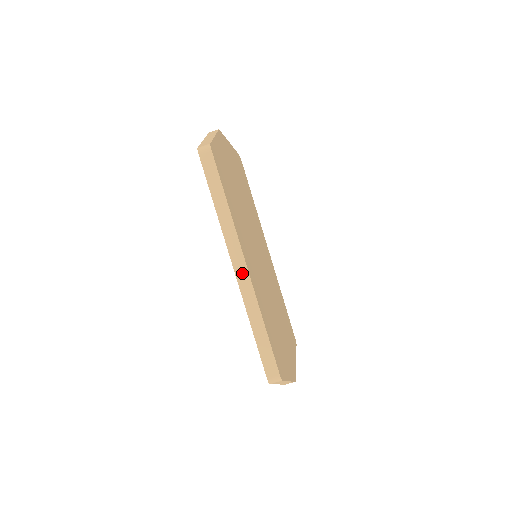
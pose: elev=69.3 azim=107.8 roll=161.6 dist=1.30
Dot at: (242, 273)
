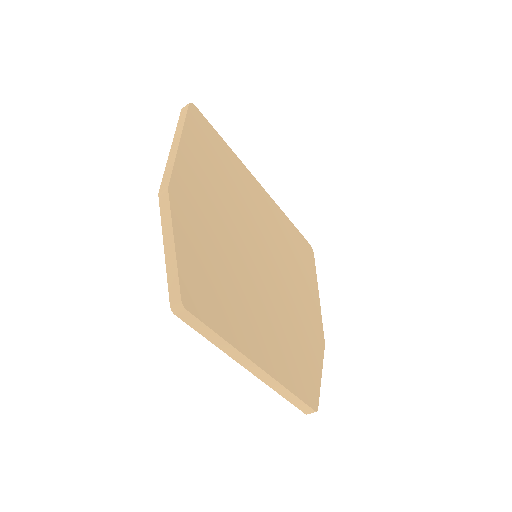
Dot at: (259, 373)
